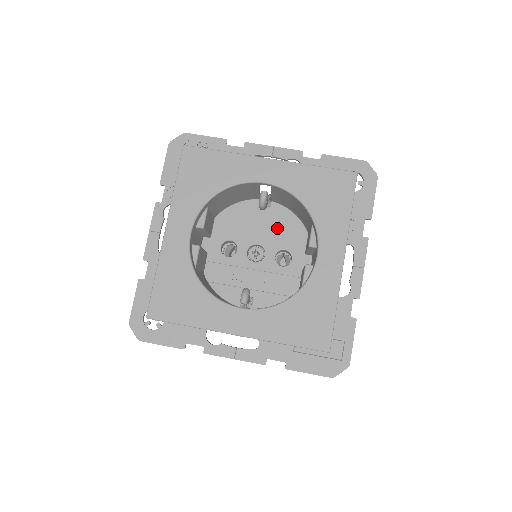
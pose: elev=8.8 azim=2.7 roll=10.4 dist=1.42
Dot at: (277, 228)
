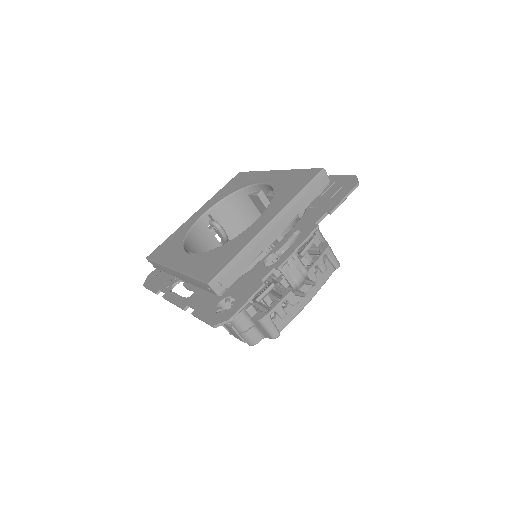
Dot at: occluded
